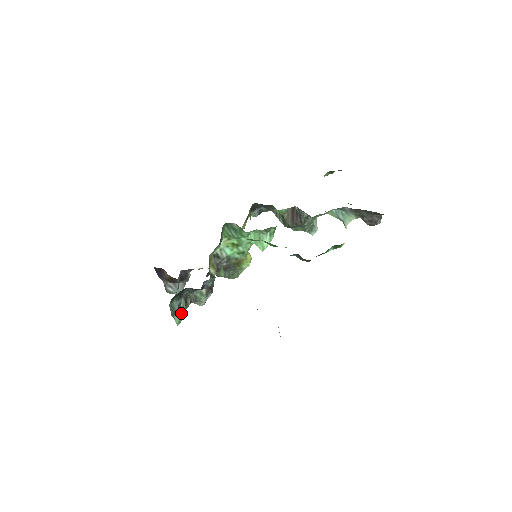
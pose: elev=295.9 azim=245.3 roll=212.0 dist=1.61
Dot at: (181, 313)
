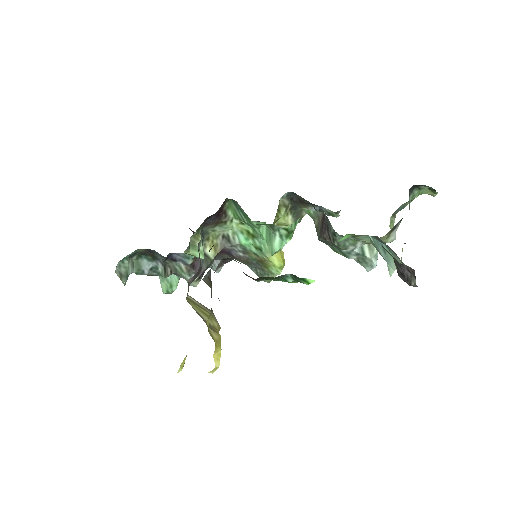
Dot at: (173, 283)
